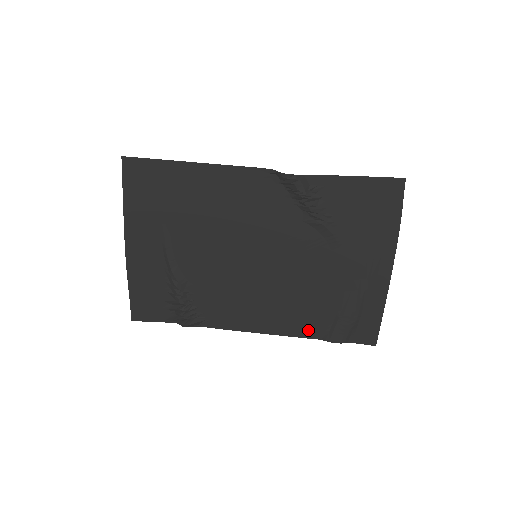
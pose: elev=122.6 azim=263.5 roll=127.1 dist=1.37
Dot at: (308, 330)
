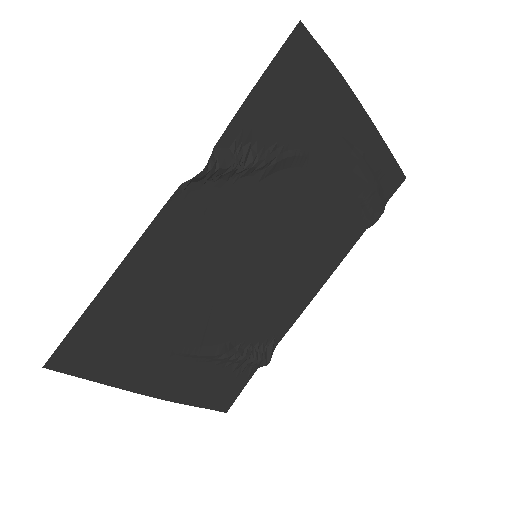
Dot at: (351, 238)
